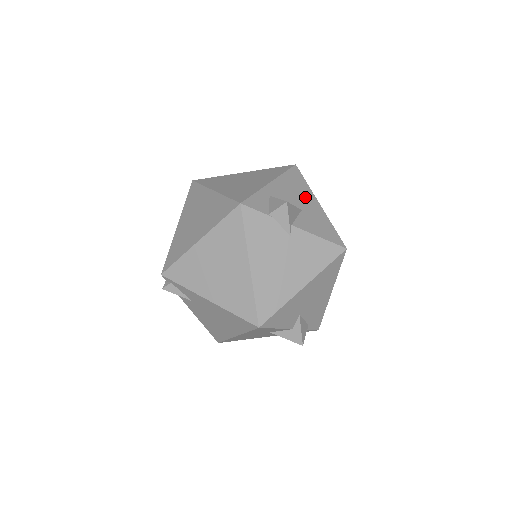
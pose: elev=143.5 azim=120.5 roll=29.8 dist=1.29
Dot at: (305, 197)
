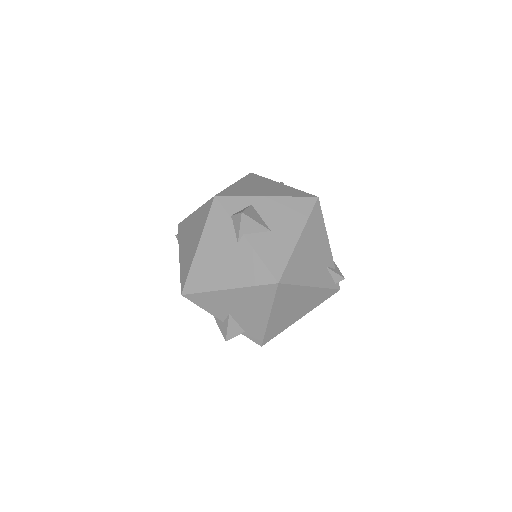
Dot at: (290, 224)
